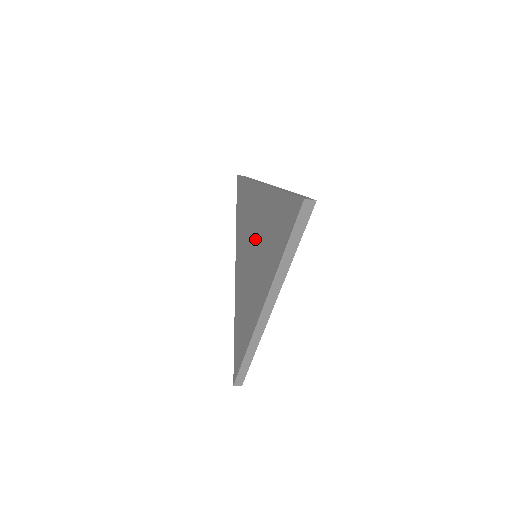
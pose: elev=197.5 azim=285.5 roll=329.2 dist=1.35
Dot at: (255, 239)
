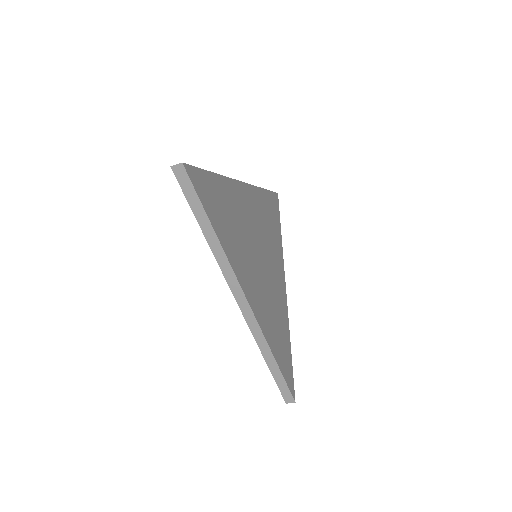
Dot at: occluded
